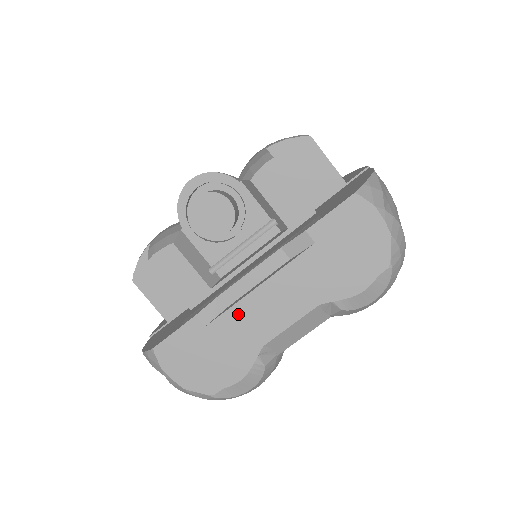
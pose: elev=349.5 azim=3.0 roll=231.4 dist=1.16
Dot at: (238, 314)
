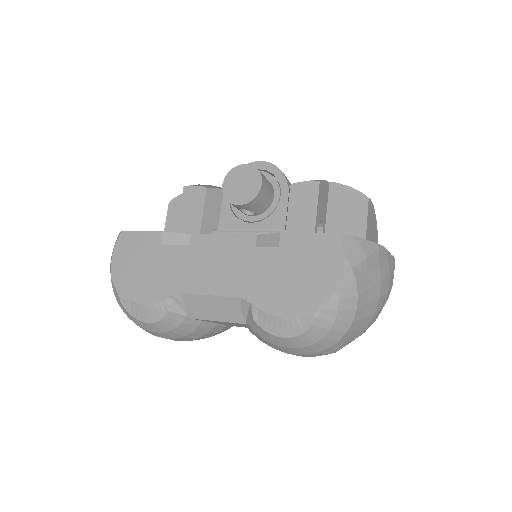
Dot at: (187, 254)
